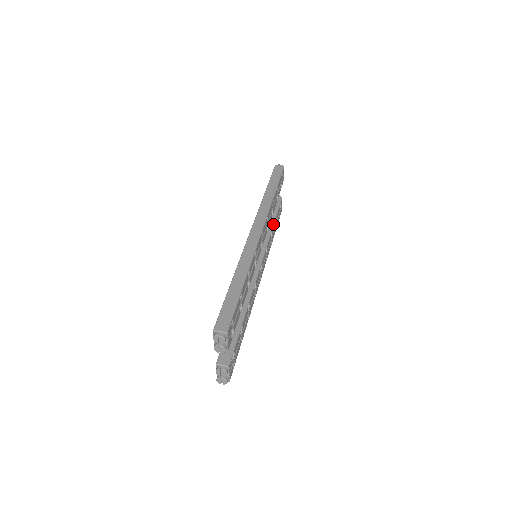
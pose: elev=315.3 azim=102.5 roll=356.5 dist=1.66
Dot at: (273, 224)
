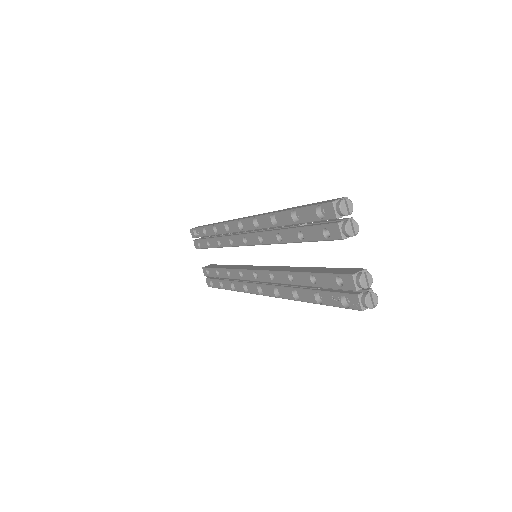
Dot at: (231, 265)
